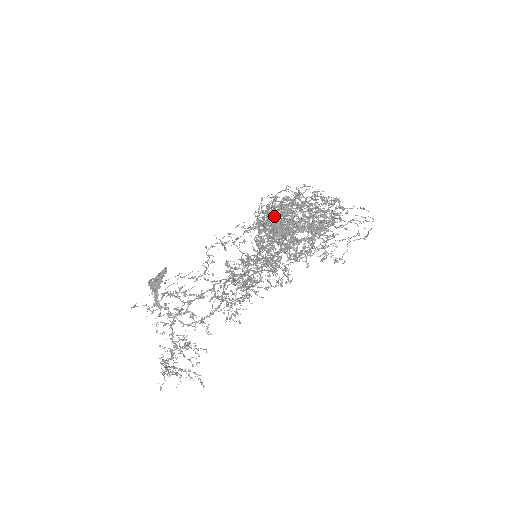
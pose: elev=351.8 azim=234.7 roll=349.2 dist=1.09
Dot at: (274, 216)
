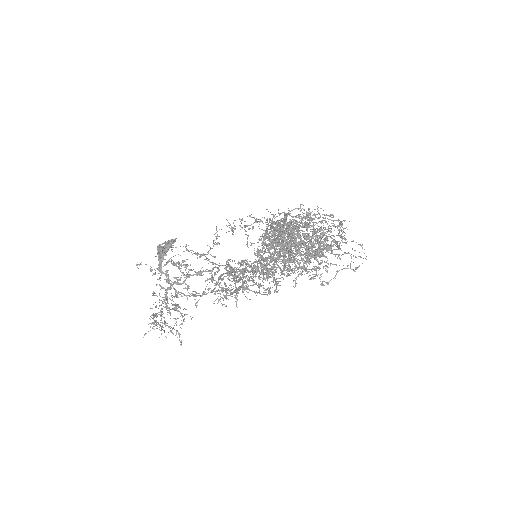
Dot at: (280, 234)
